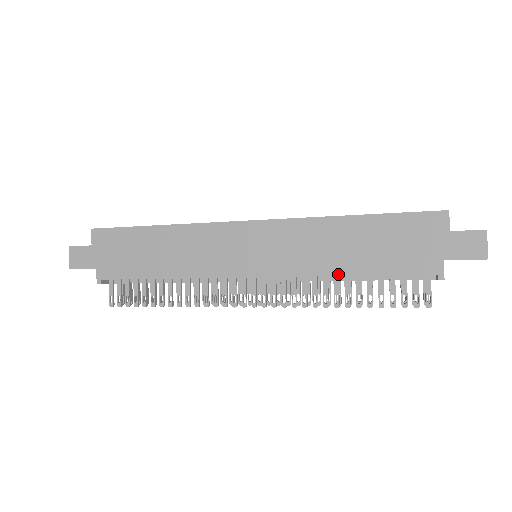
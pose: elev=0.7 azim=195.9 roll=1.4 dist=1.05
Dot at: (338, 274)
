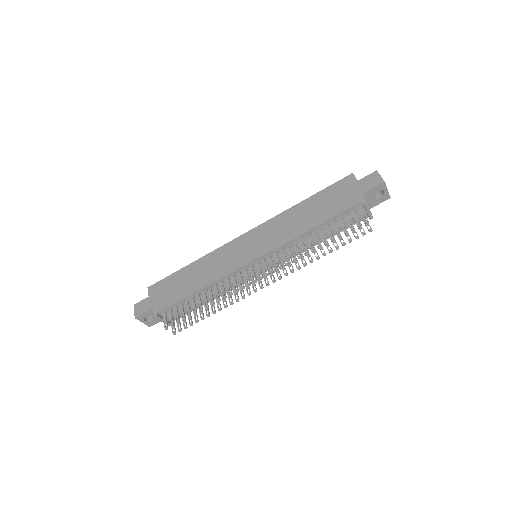
Dot at: (305, 231)
